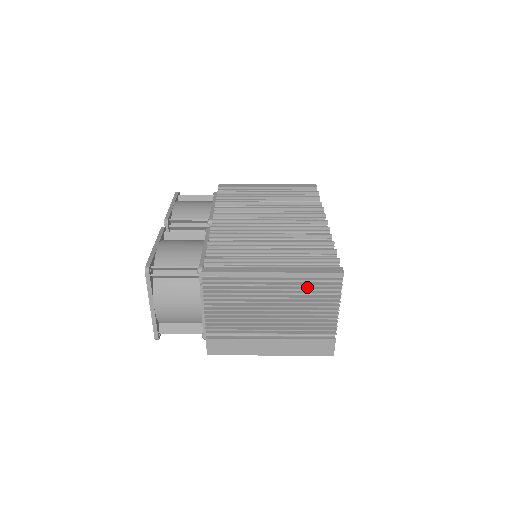
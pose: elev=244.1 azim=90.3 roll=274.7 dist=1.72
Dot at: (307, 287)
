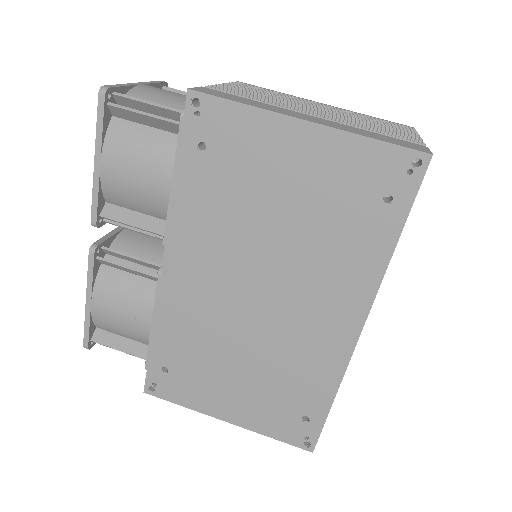
Dot at: occluded
